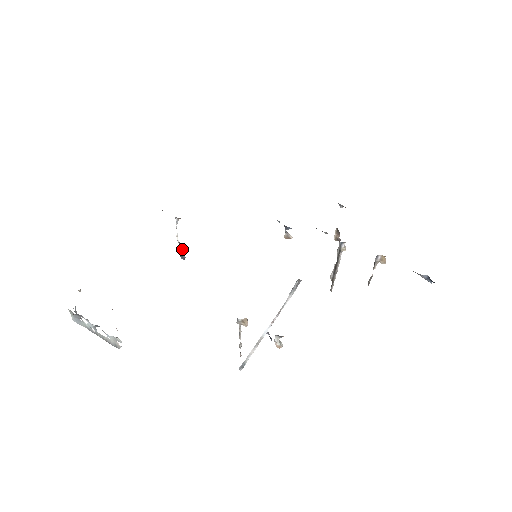
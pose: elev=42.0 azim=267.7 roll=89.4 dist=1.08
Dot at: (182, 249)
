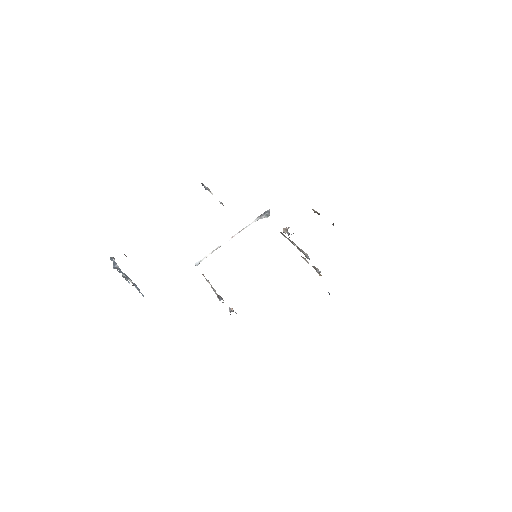
Dot at: (207, 189)
